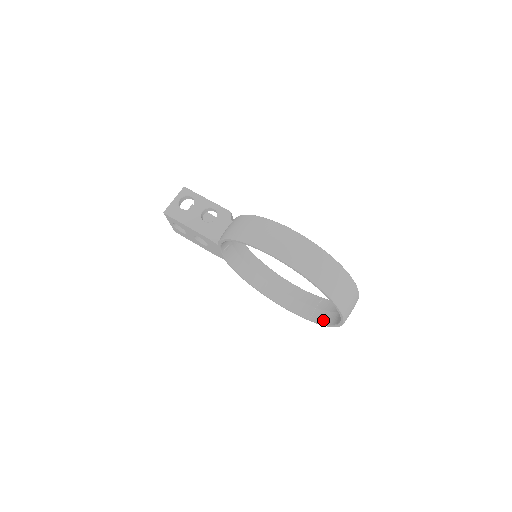
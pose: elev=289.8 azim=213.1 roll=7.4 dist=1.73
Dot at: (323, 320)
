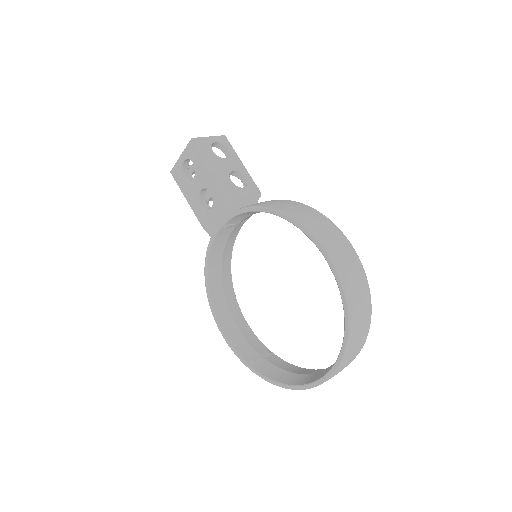
Dot at: (271, 374)
